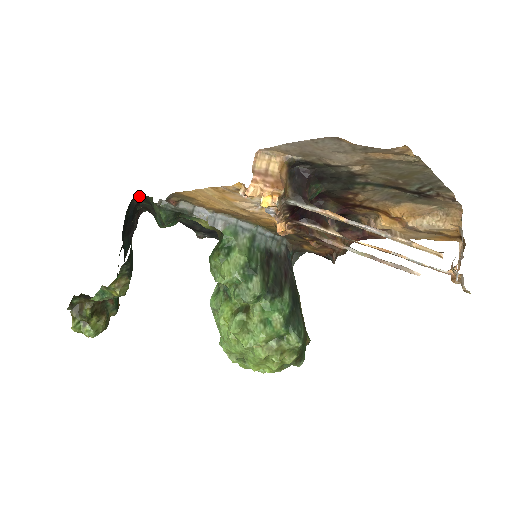
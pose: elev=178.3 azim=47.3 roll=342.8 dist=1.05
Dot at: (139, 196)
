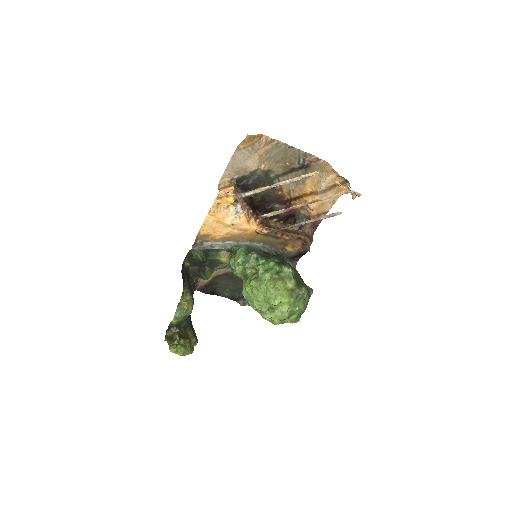
Dot at: (186, 259)
